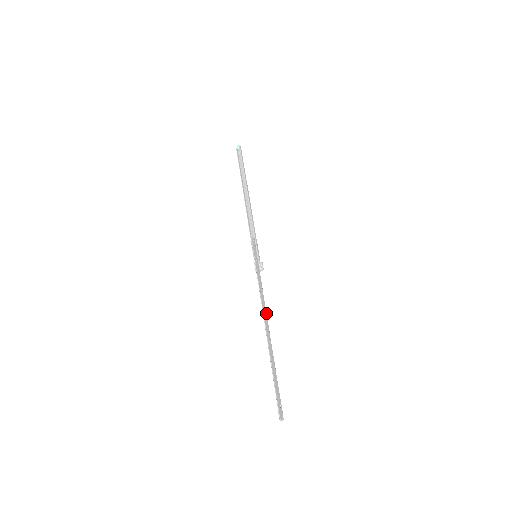
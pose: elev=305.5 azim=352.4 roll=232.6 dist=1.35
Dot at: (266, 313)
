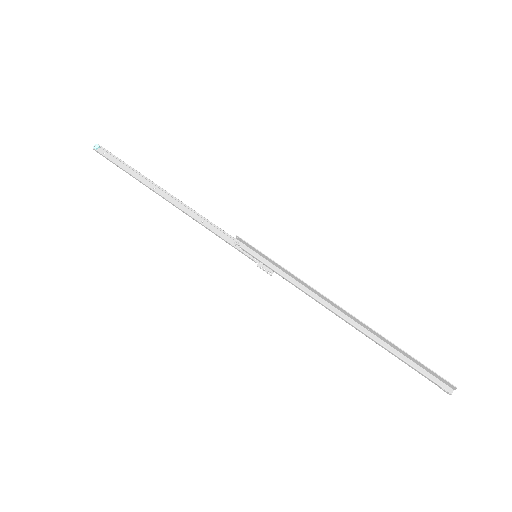
Dot at: (333, 305)
